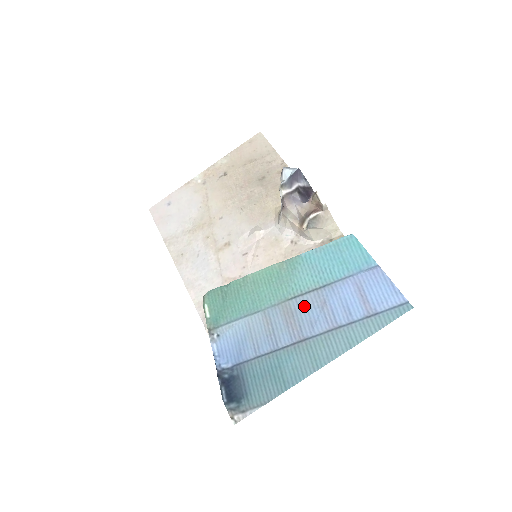
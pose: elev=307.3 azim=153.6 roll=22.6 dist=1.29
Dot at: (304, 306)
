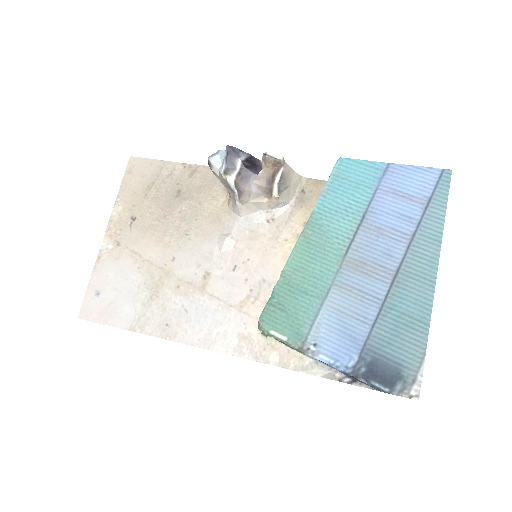
Dot at: (365, 247)
